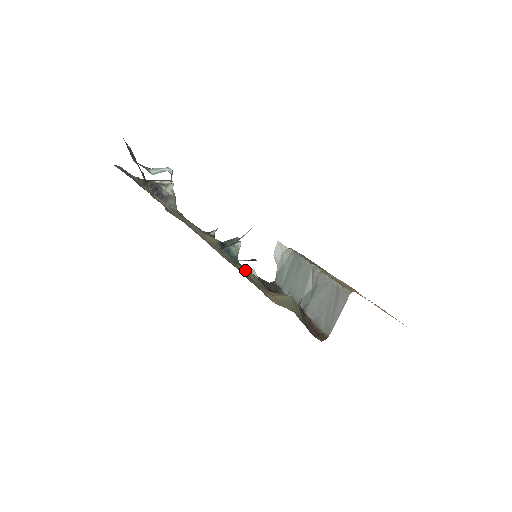
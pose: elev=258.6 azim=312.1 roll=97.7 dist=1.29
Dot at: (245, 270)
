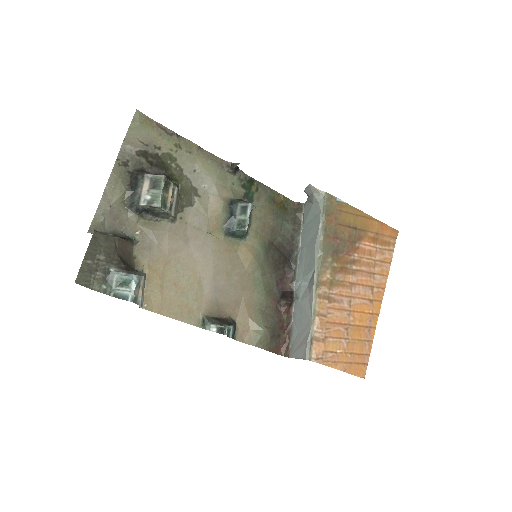
Dot at: (245, 261)
